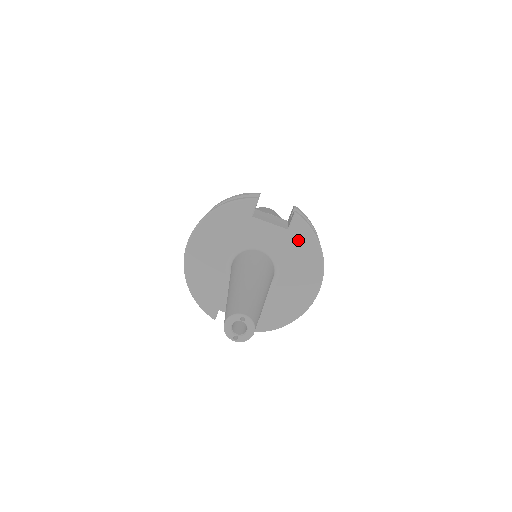
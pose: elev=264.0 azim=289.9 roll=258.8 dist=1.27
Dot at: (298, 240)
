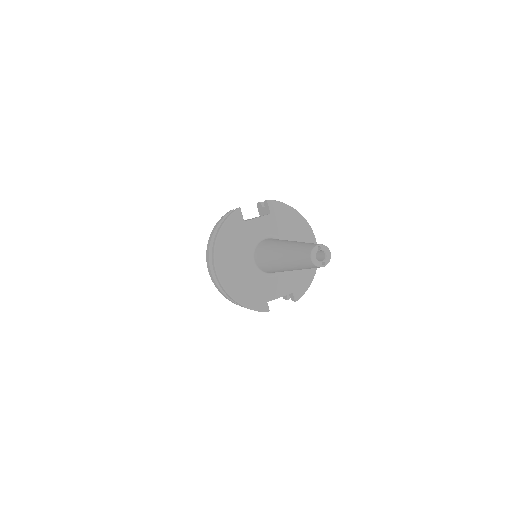
Dot at: (281, 216)
